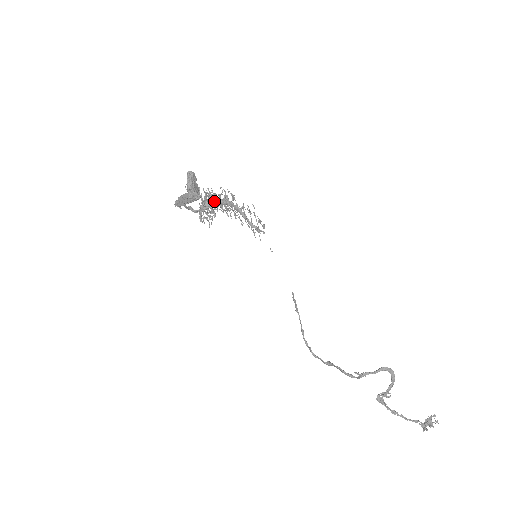
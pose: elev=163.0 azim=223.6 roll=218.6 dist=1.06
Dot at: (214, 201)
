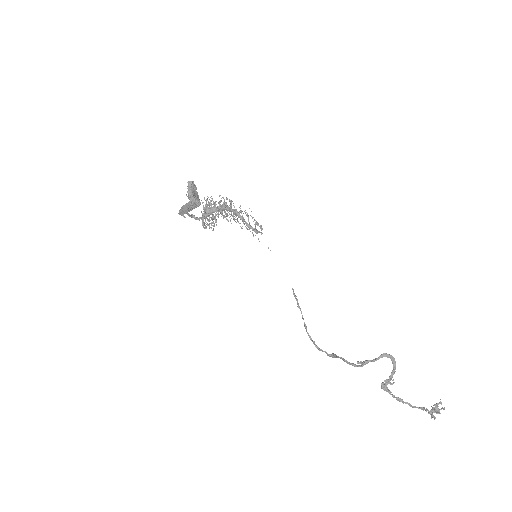
Dot at: (214, 208)
